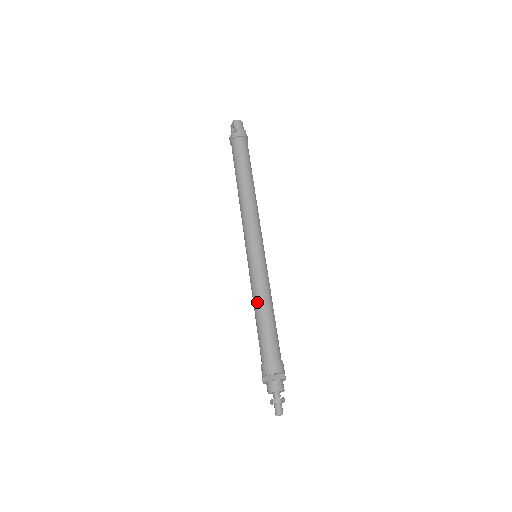
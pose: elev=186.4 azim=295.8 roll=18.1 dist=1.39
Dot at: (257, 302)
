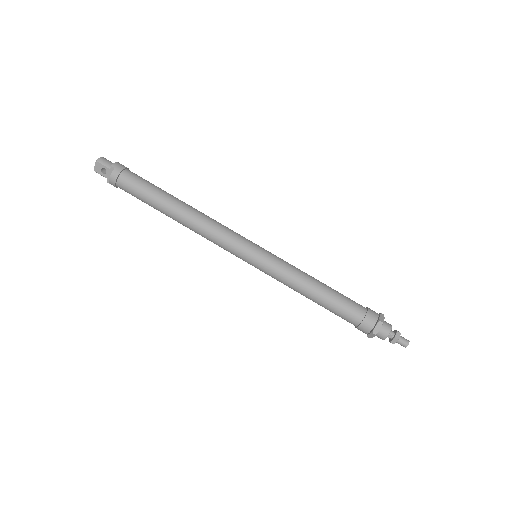
Dot at: (305, 286)
